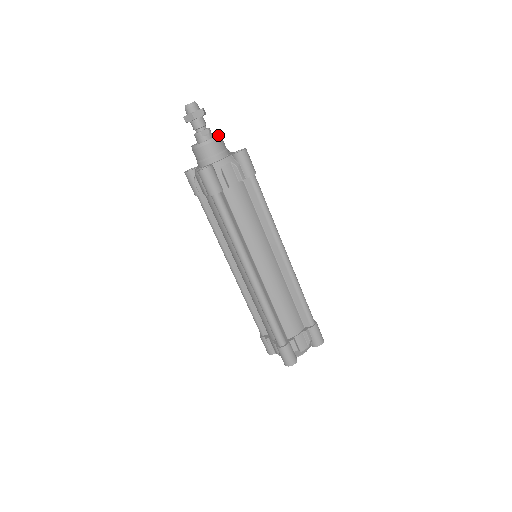
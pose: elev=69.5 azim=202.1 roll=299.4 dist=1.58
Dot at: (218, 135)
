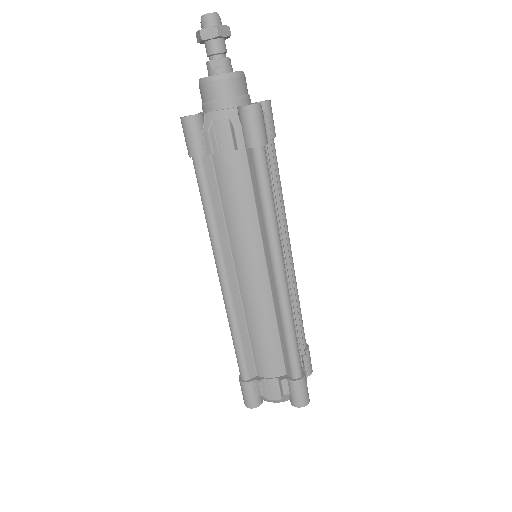
Dot at: (230, 72)
